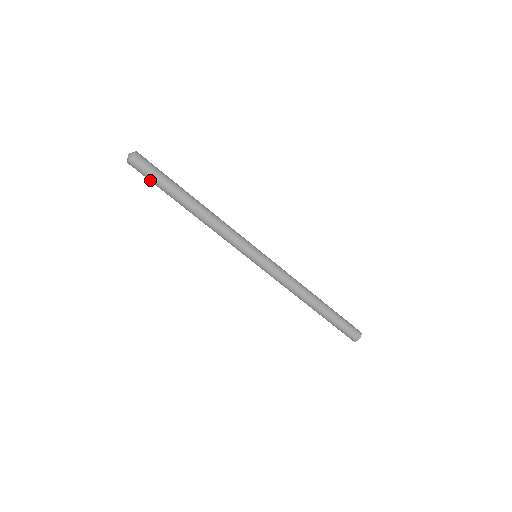
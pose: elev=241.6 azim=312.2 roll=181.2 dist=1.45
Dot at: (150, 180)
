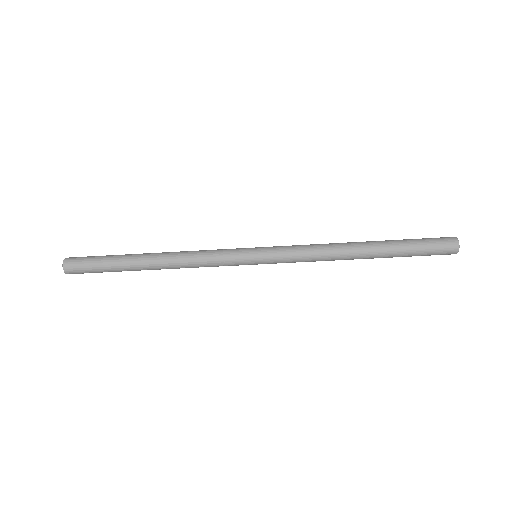
Dot at: occluded
